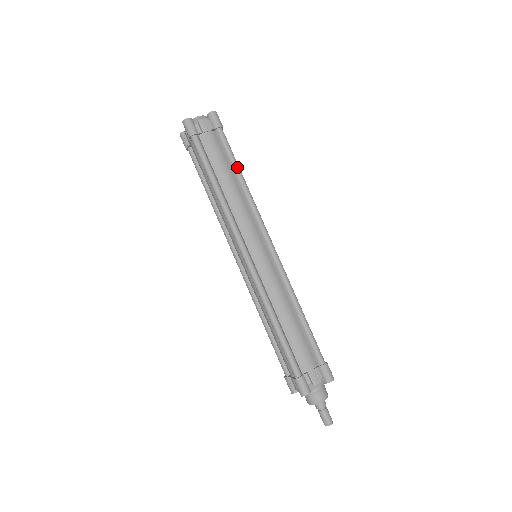
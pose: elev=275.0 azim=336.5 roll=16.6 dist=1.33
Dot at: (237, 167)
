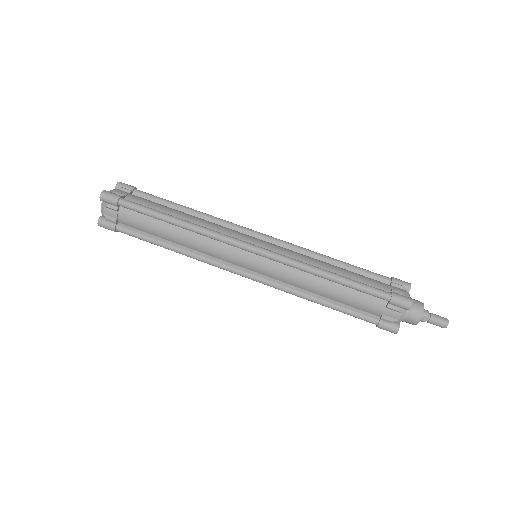
Dot at: (177, 204)
